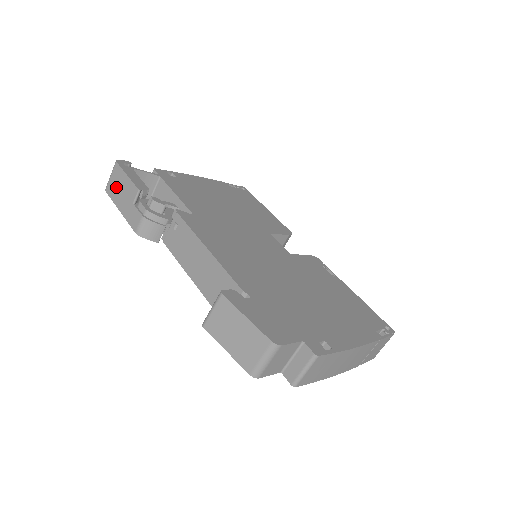
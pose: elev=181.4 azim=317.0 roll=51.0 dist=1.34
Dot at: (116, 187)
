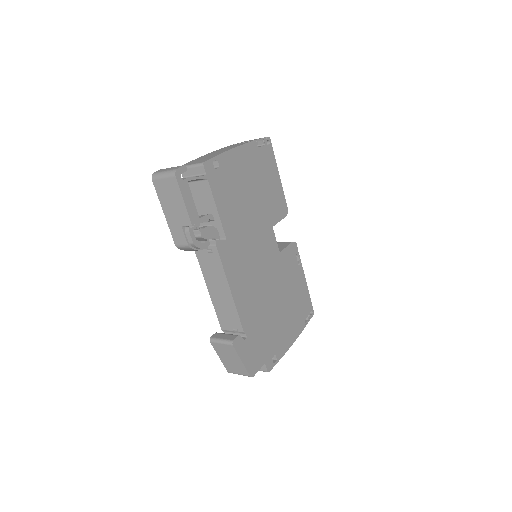
Dot at: (167, 194)
